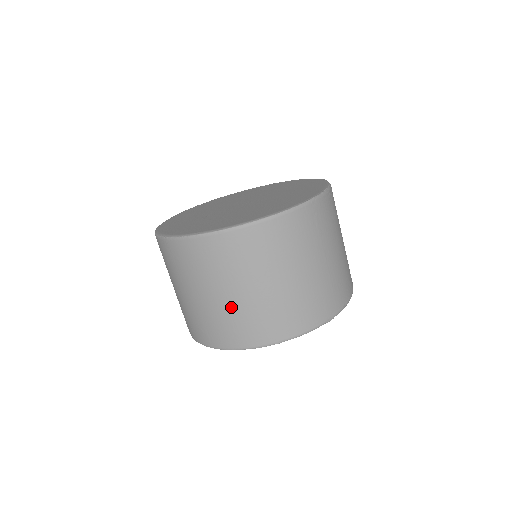
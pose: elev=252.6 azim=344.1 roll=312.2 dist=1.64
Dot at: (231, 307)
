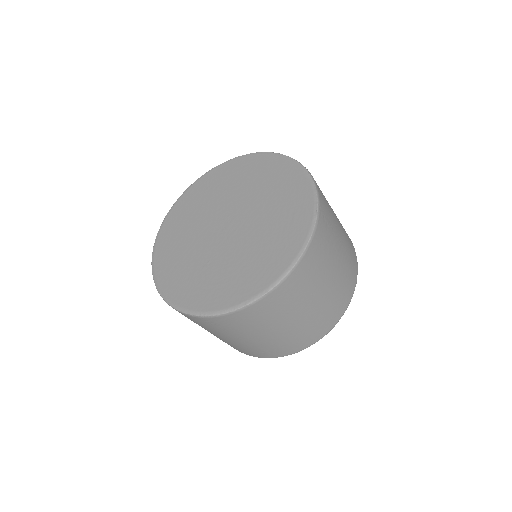
Dot at: (291, 331)
